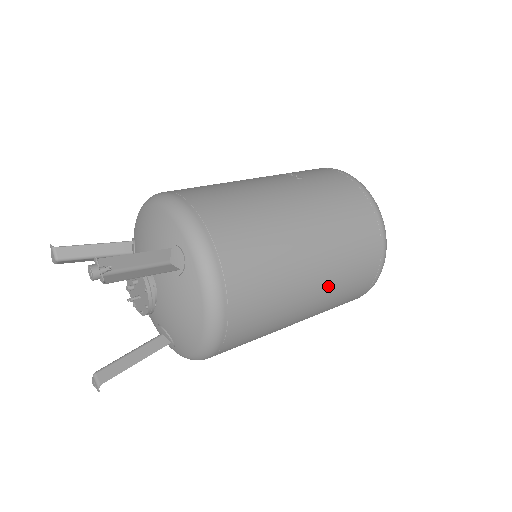
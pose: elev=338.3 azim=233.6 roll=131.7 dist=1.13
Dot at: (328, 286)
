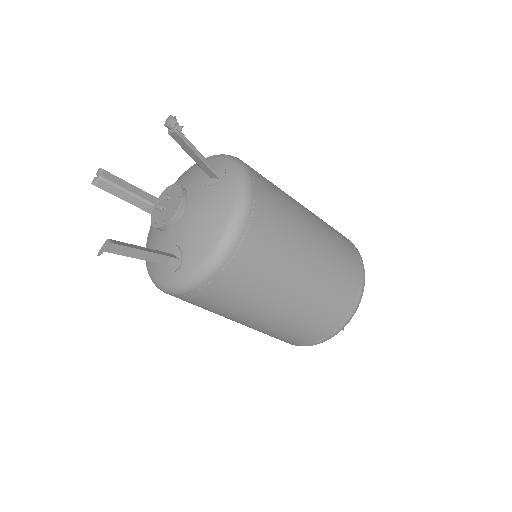
Dot at: (322, 270)
